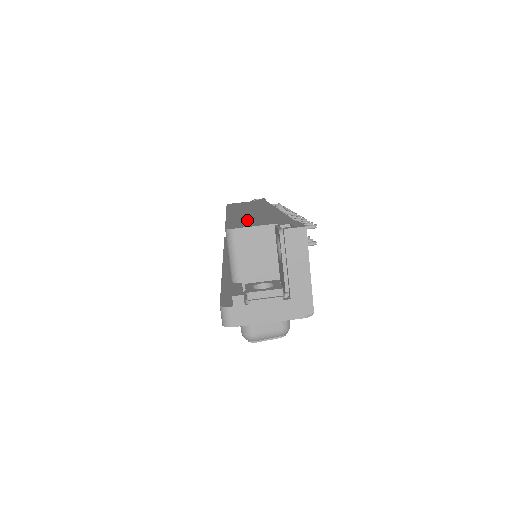
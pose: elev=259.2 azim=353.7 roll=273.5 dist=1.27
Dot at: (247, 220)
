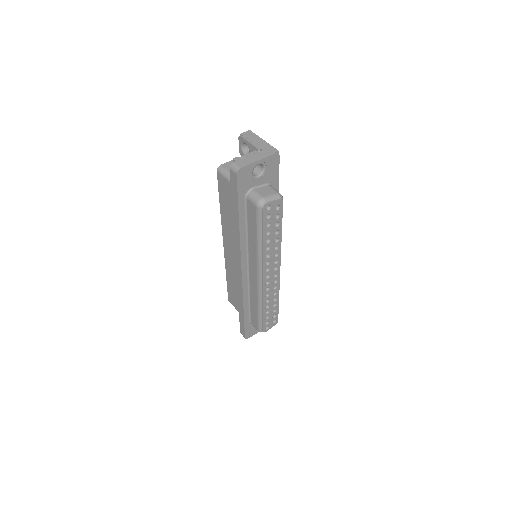
Dot at: occluded
